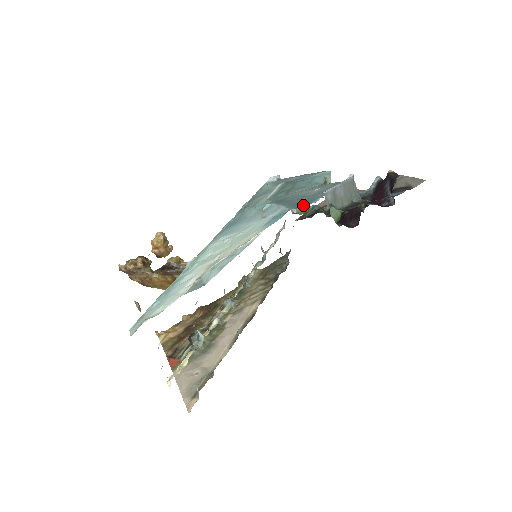
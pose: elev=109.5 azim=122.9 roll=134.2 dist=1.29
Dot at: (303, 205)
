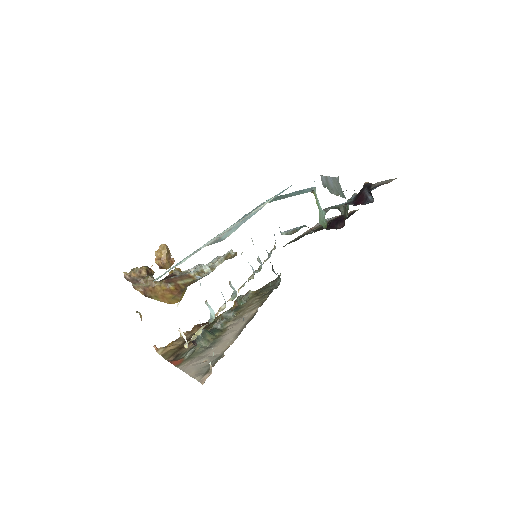
Dot at: occluded
